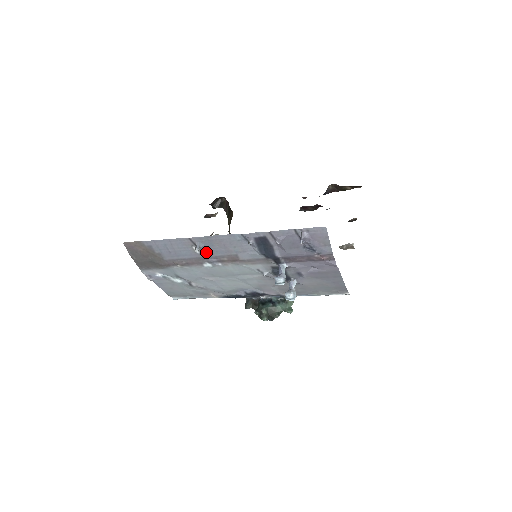
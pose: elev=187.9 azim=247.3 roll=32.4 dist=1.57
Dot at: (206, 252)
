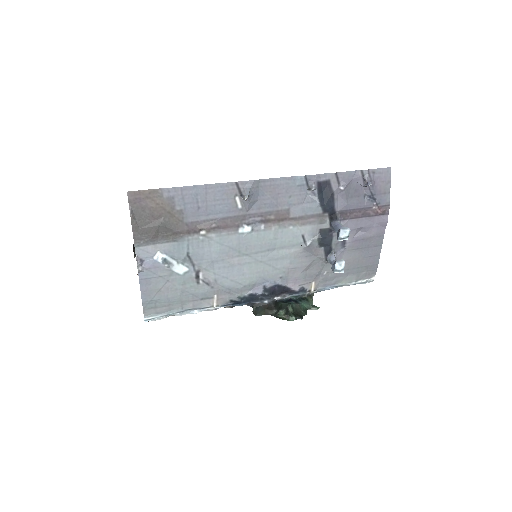
Dot at: (251, 206)
